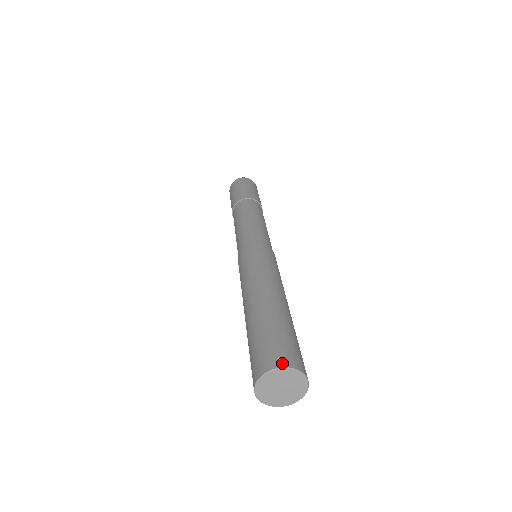
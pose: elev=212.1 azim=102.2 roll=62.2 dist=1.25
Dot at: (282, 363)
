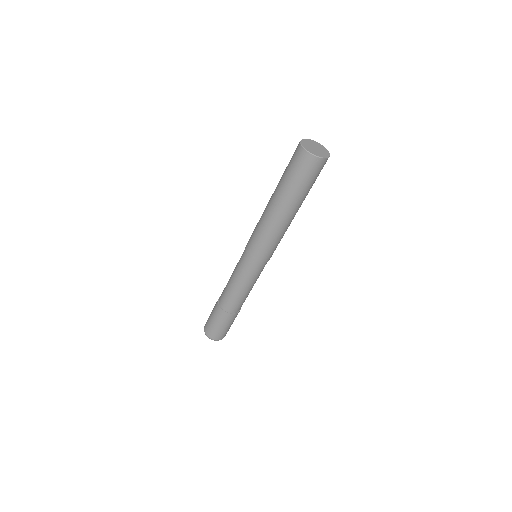
Dot at: occluded
